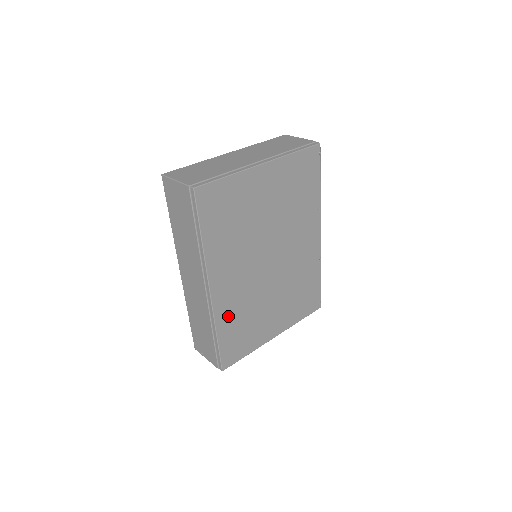
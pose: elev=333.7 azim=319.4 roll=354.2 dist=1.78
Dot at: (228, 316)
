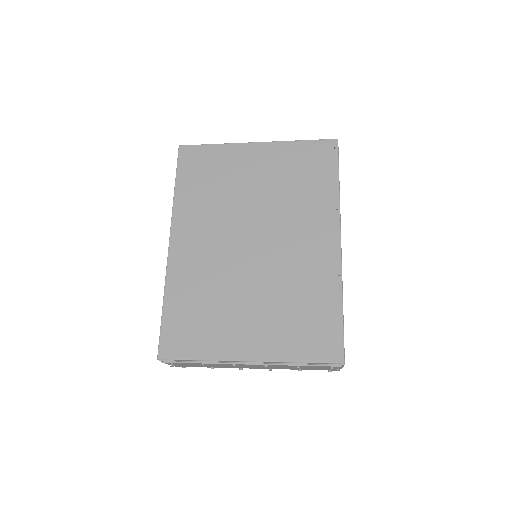
Dot at: (183, 285)
